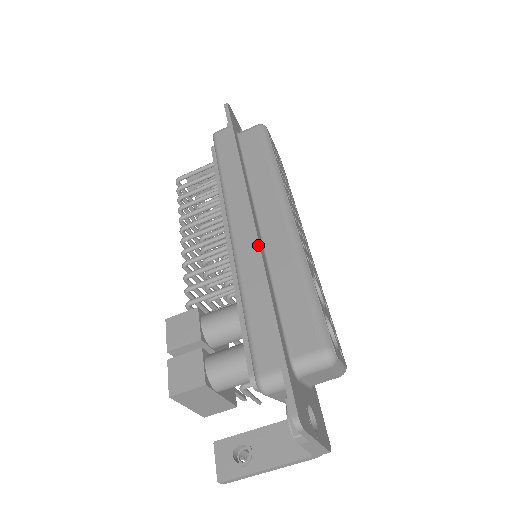
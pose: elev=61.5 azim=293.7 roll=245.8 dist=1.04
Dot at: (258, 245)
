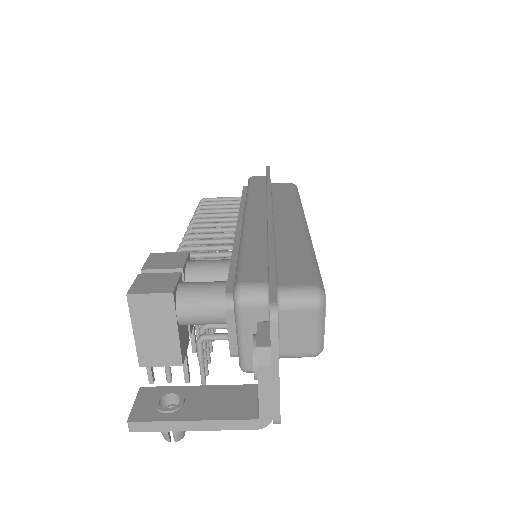
Dot at: (271, 218)
